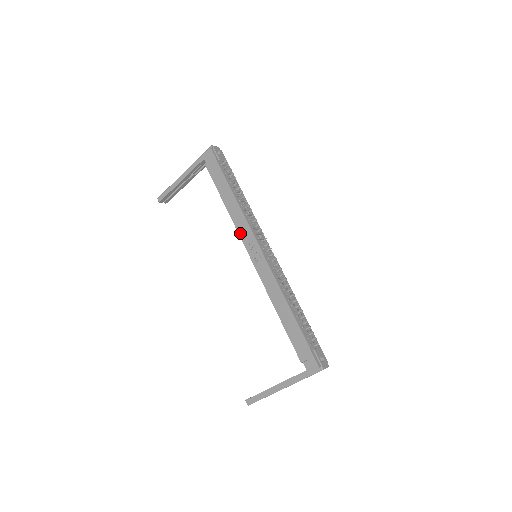
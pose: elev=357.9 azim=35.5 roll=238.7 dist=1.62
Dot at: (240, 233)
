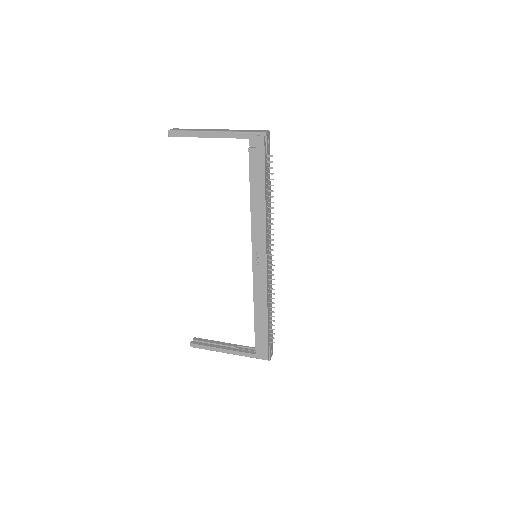
Dot at: (253, 236)
